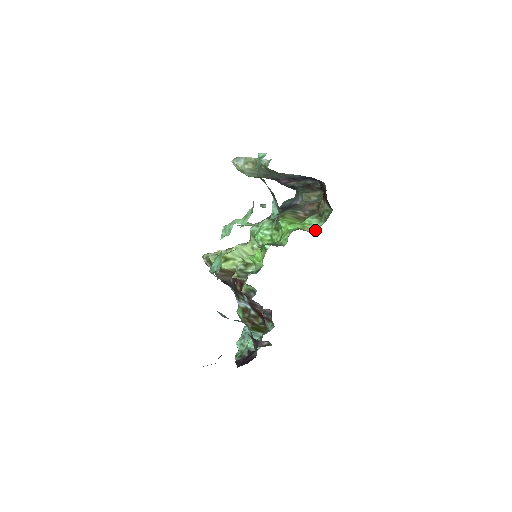
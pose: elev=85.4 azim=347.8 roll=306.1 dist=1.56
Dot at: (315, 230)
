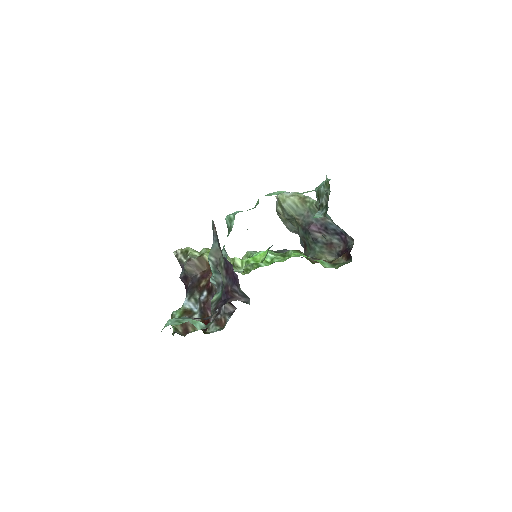
Dot at: (327, 267)
